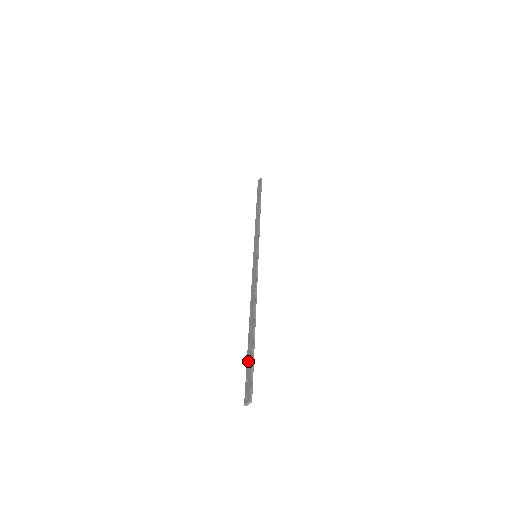
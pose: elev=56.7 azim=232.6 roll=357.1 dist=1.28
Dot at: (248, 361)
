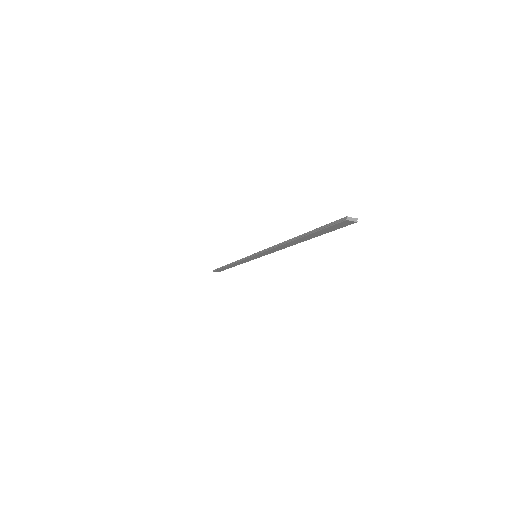
Dot at: (320, 228)
